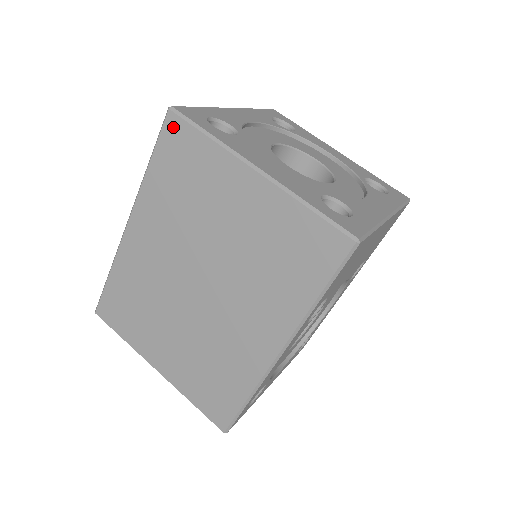
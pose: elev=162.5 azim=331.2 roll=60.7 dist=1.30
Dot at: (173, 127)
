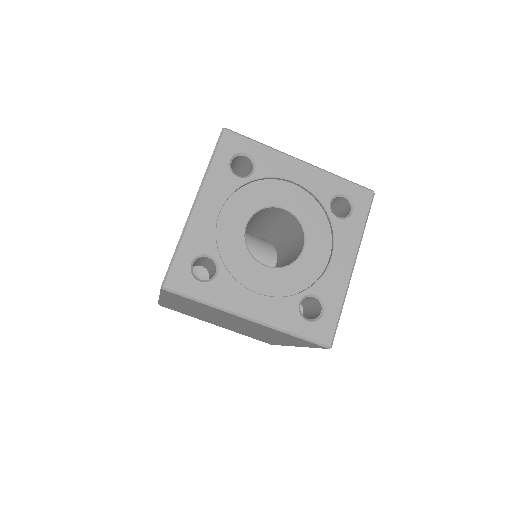
Dot at: occluded
